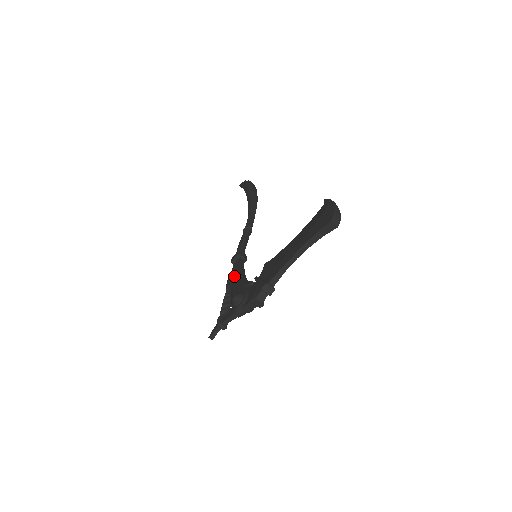
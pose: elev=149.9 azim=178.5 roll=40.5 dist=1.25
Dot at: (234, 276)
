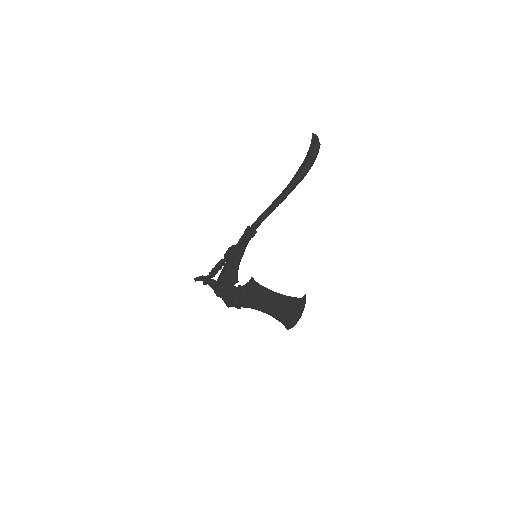
Dot at: (236, 253)
